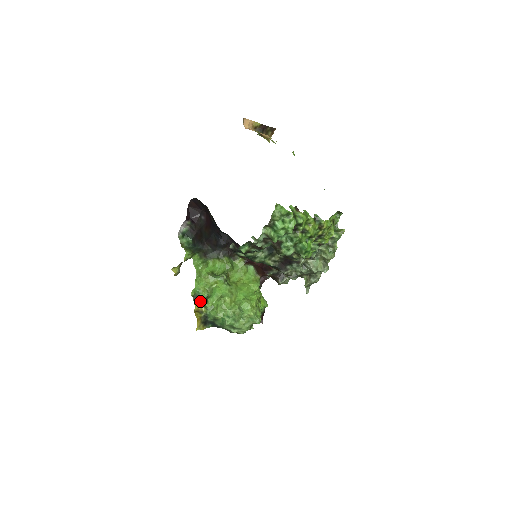
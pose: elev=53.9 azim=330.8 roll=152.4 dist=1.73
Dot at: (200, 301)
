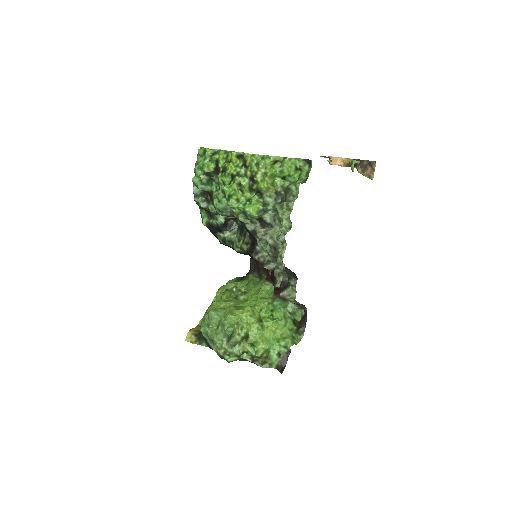
Dot at: occluded
